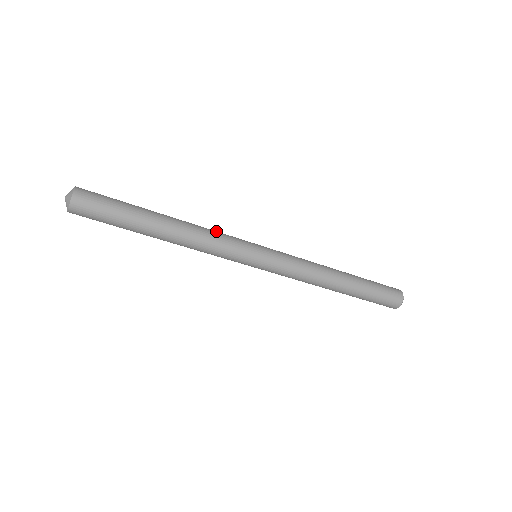
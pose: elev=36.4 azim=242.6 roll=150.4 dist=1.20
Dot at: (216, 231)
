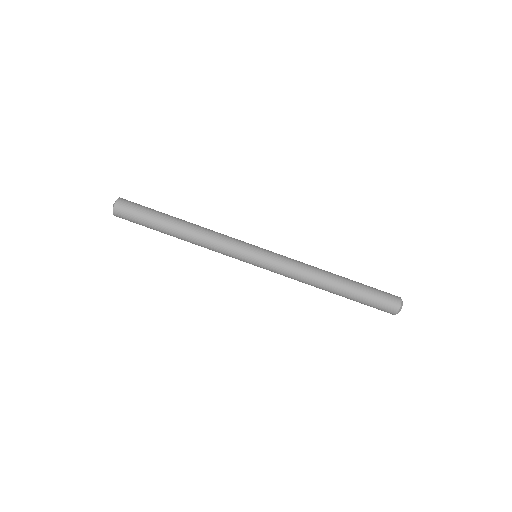
Dot at: occluded
